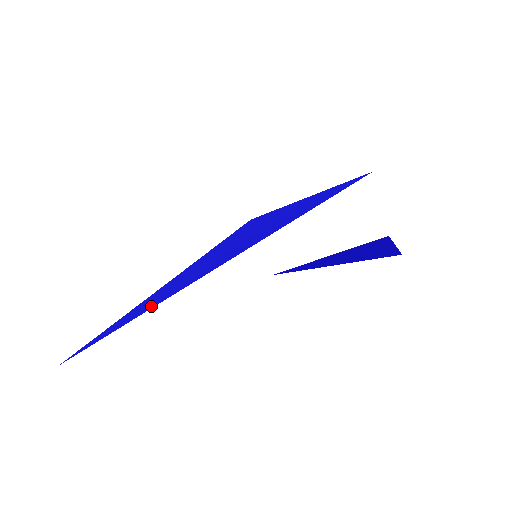
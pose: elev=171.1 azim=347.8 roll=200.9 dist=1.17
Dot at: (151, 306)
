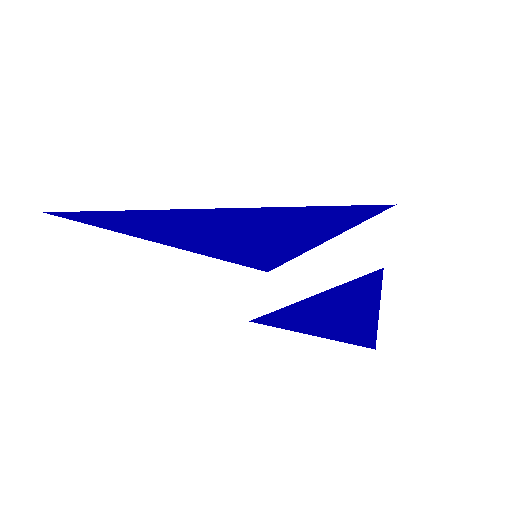
Dot at: (152, 214)
